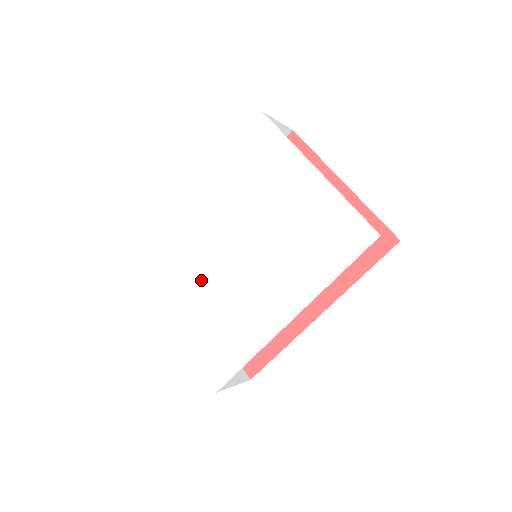
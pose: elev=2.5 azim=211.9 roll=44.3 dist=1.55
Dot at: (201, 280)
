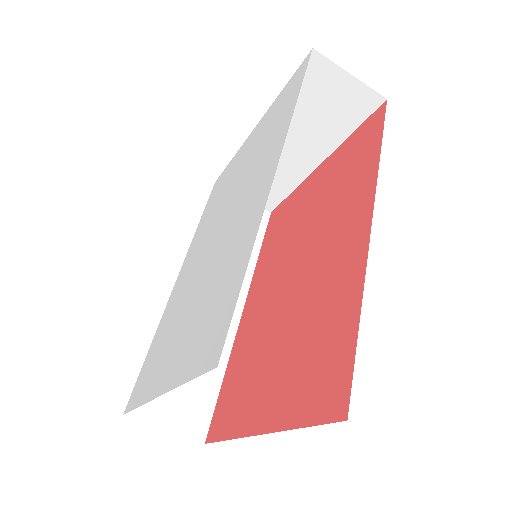
Dot at: (185, 307)
